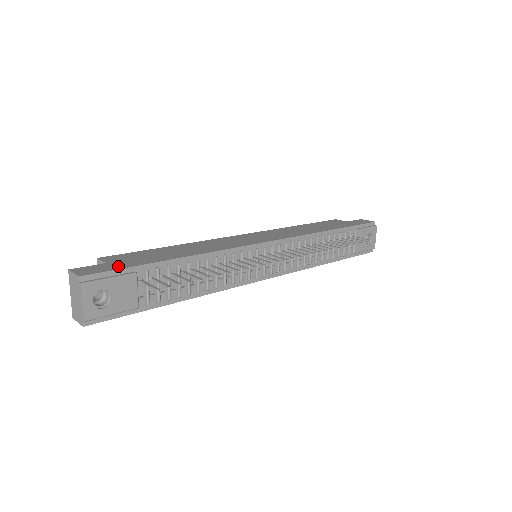
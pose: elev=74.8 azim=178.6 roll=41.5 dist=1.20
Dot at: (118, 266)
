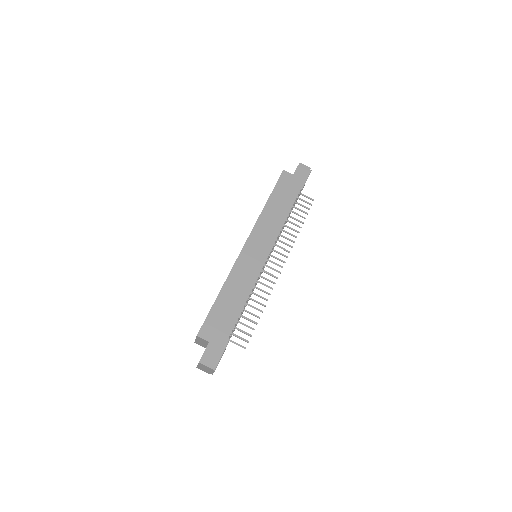
Dot at: (220, 345)
